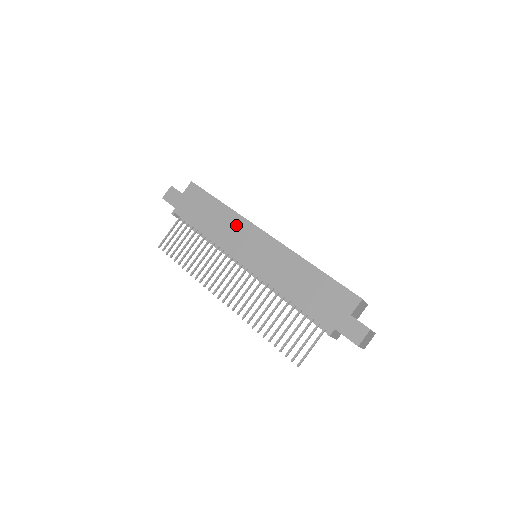
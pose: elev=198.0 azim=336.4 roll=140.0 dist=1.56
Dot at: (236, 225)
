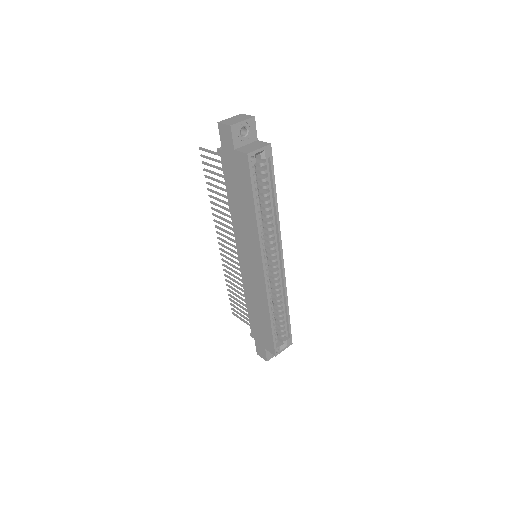
Dot at: (251, 237)
